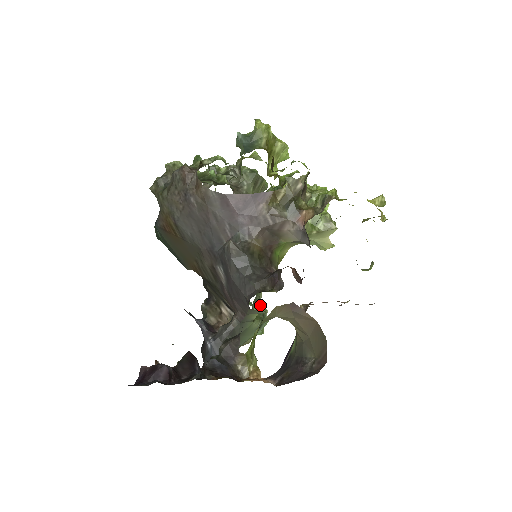
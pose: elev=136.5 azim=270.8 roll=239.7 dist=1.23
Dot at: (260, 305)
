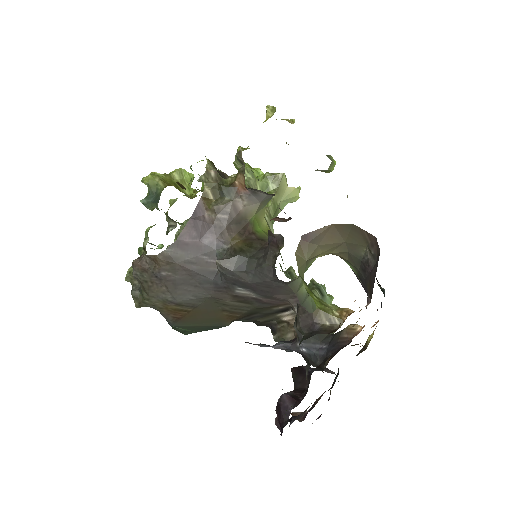
Dot at: occluded
